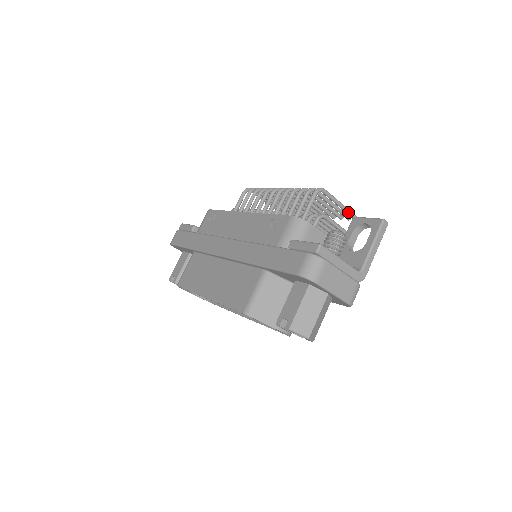
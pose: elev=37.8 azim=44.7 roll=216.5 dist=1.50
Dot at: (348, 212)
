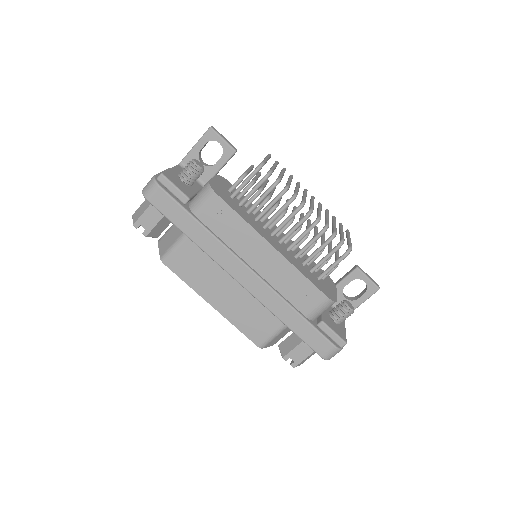
Dot at: occluded
